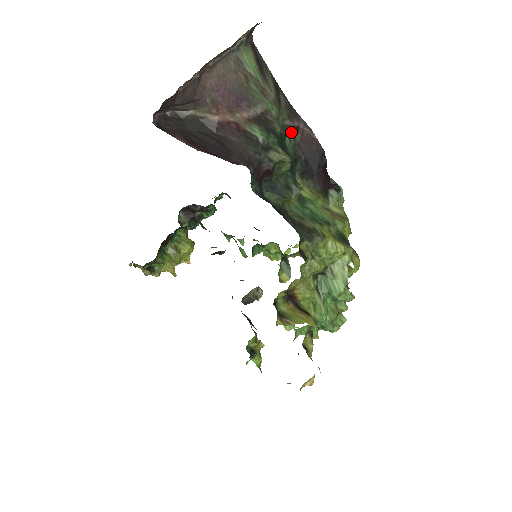
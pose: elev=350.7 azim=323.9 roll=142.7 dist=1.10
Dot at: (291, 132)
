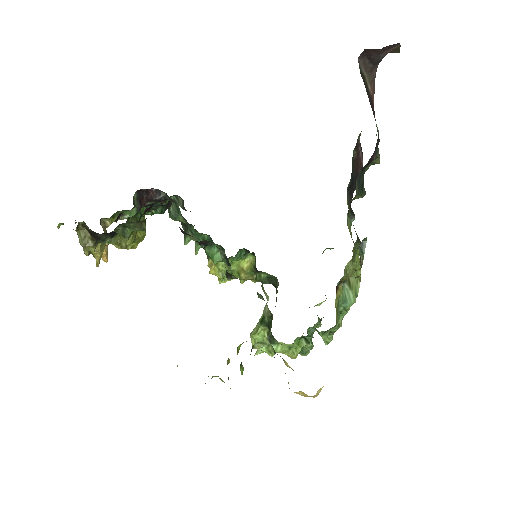
Dot at: (355, 148)
